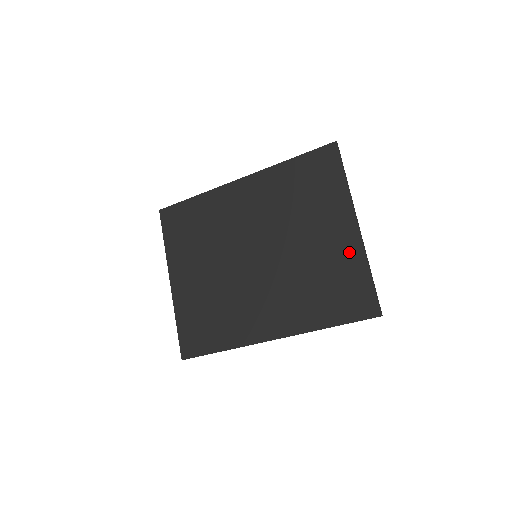
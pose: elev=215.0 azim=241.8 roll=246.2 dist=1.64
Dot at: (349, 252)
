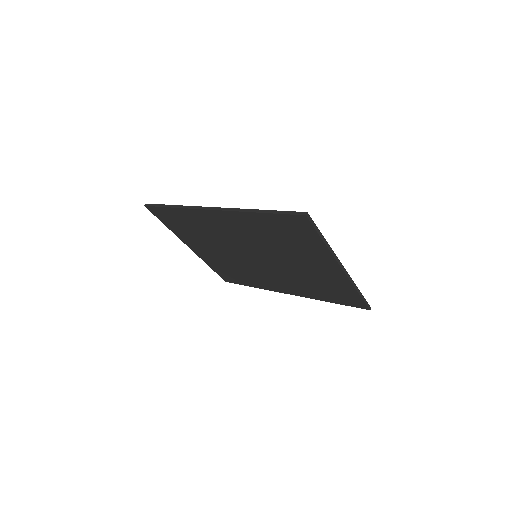
Dot at: (338, 280)
